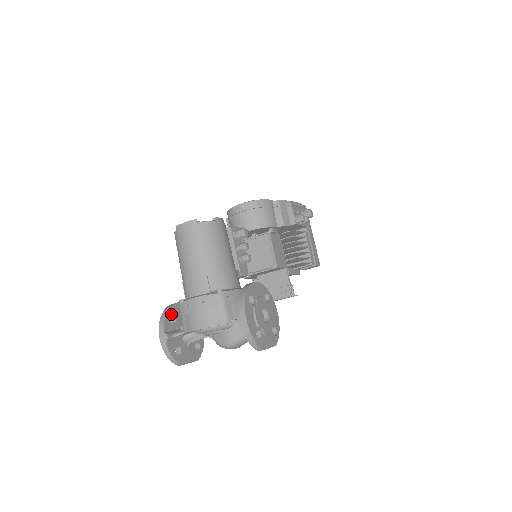
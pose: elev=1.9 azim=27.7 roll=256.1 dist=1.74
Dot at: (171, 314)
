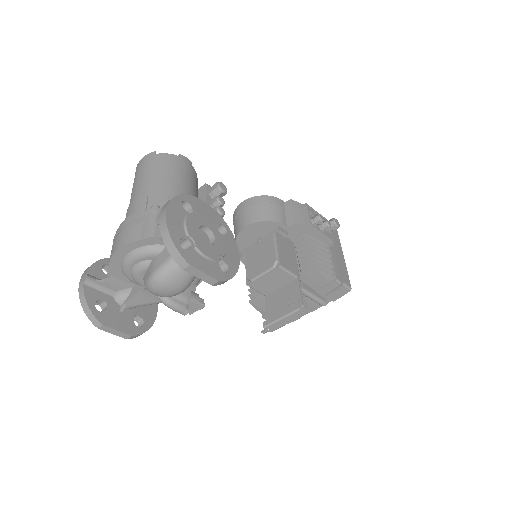
Dot at: occluded
